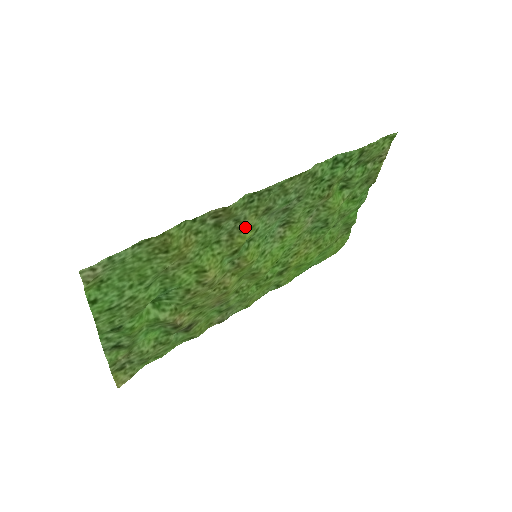
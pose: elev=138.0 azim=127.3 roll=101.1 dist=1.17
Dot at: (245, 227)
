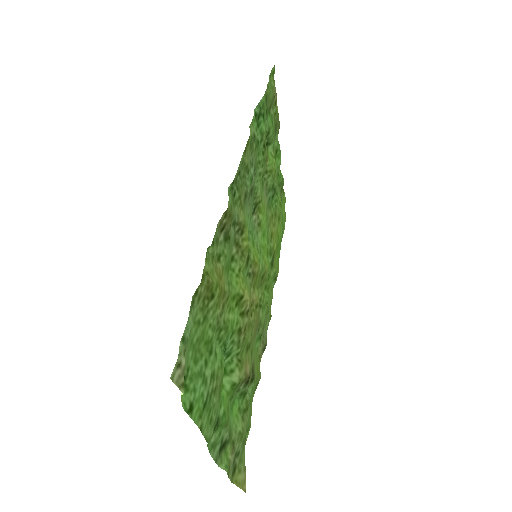
Dot at: (242, 227)
